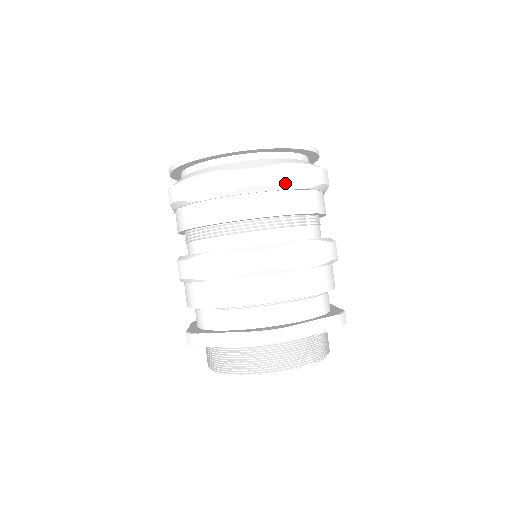
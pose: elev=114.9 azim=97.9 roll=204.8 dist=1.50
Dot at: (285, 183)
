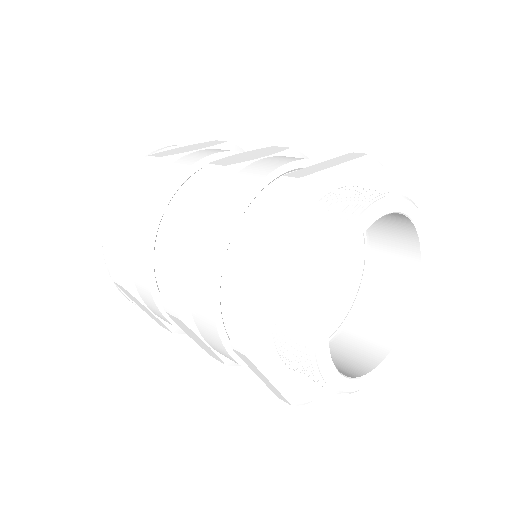
Dot at: (183, 152)
